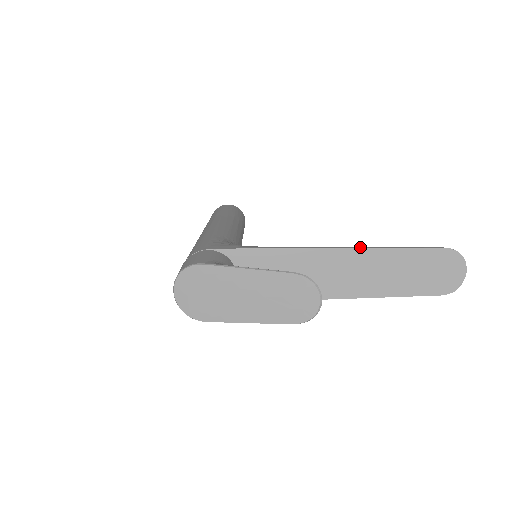
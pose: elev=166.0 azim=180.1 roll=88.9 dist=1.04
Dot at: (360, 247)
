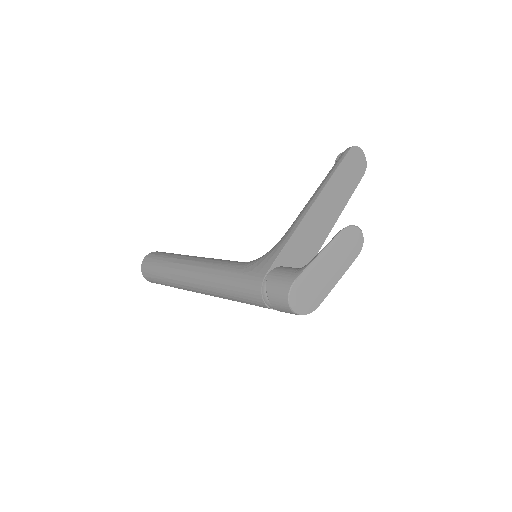
Dot at: (320, 190)
